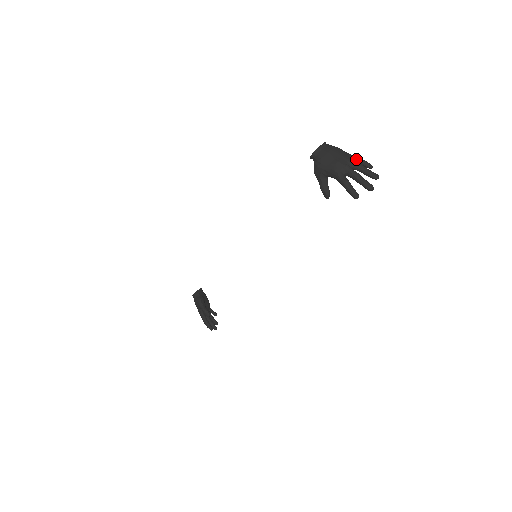
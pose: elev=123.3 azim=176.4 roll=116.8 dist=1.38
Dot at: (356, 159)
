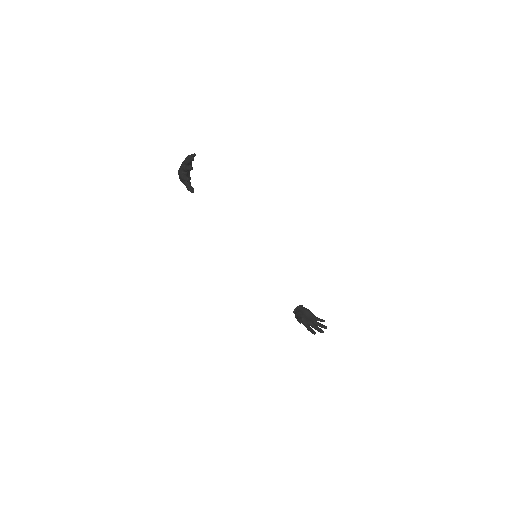
Dot at: (187, 158)
